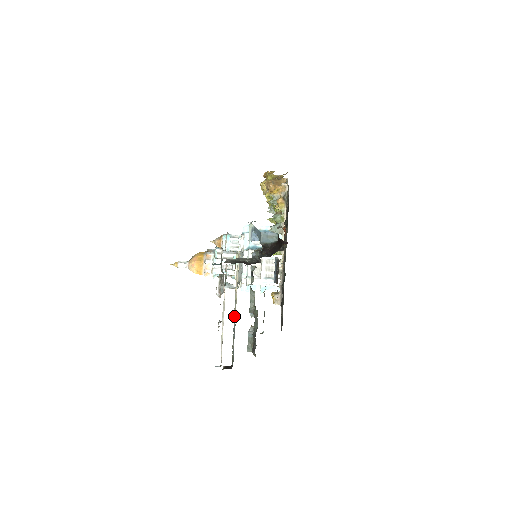
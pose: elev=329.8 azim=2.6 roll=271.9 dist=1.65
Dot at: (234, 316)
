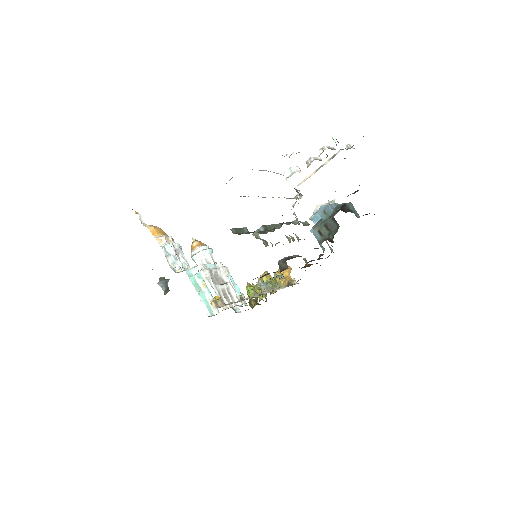
Dot at: occluded
